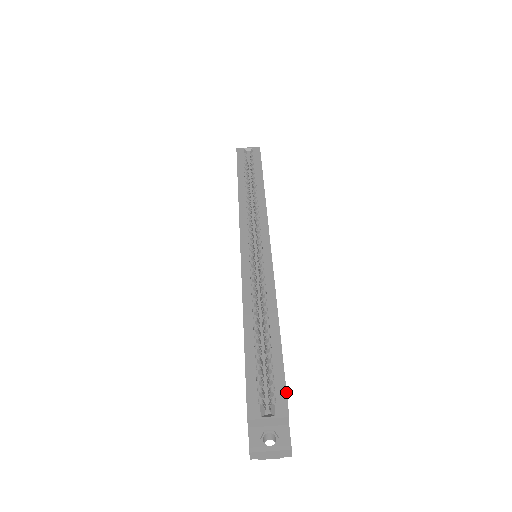
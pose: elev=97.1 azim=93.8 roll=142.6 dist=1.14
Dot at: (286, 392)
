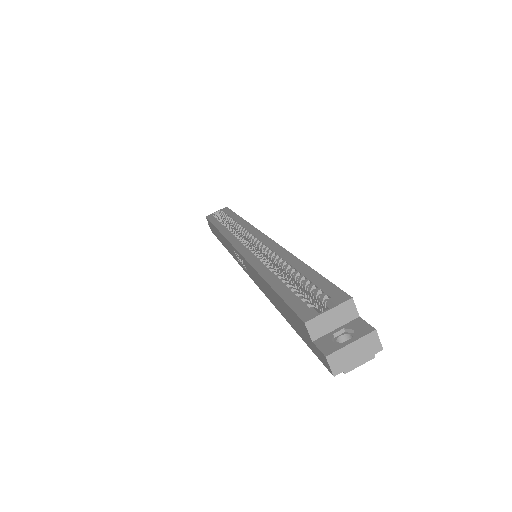
Dot at: (337, 287)
